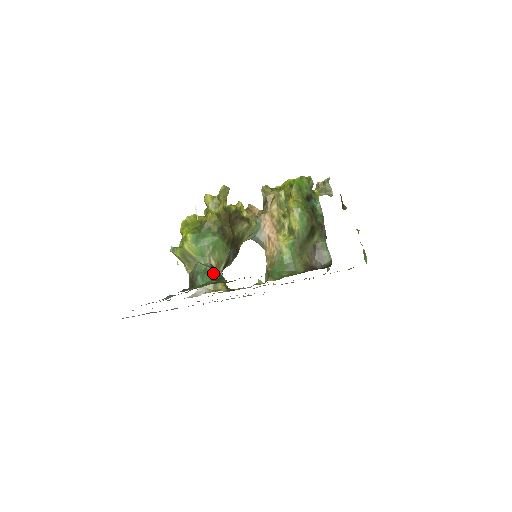
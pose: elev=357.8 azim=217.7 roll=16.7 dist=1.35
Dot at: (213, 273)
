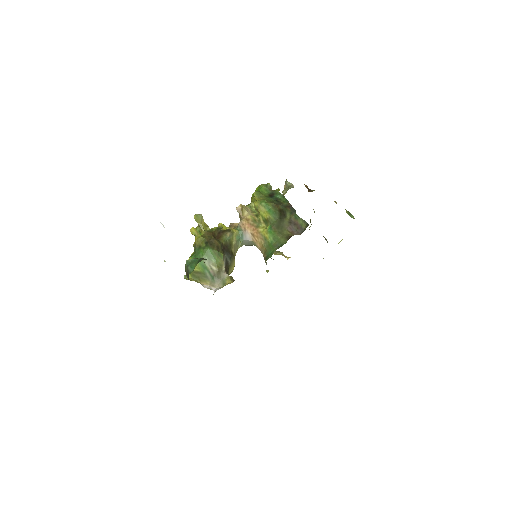
Dot at: (197, 260)
